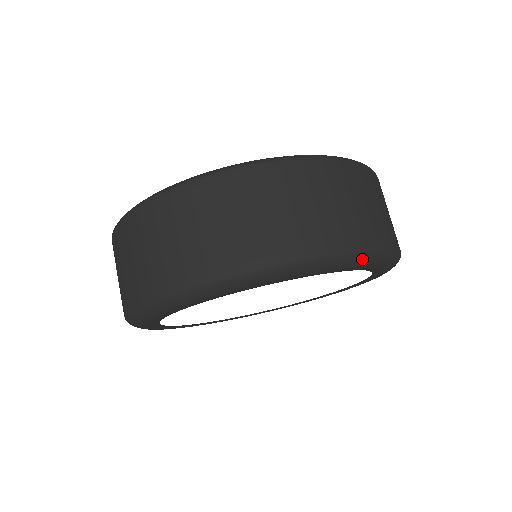
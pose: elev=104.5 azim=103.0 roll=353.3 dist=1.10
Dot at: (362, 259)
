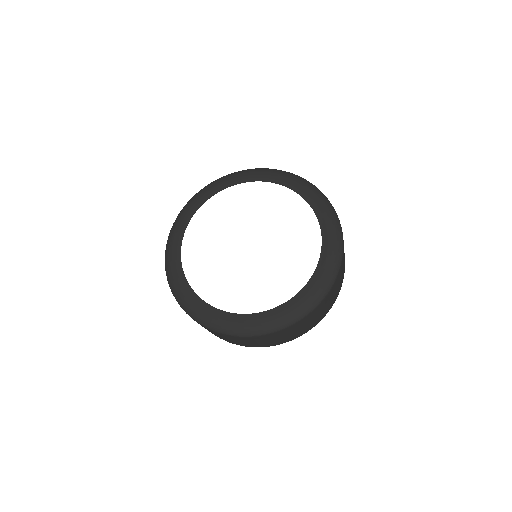
Dot at: occluded
